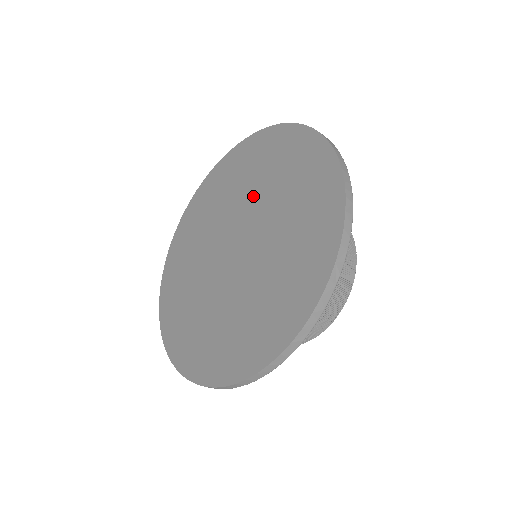
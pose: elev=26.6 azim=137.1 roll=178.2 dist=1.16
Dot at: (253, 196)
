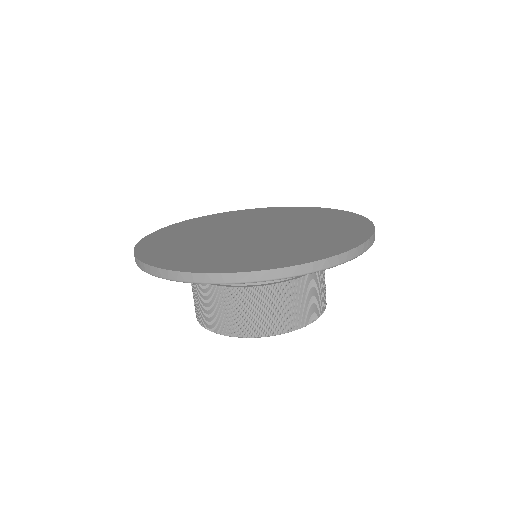
Dot at: (278, 220)
